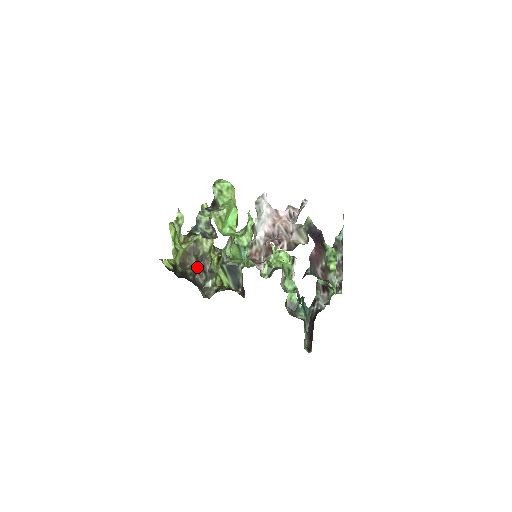
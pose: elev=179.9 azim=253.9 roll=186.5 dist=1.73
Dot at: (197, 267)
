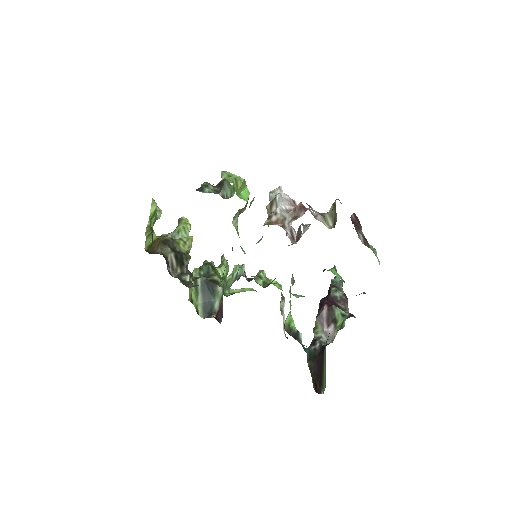
Dot at: (172, 257)
